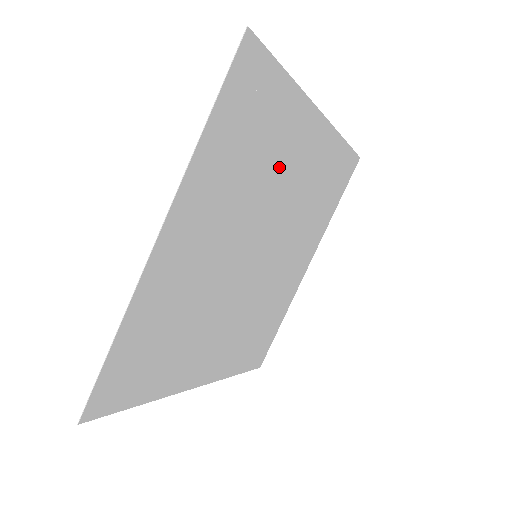
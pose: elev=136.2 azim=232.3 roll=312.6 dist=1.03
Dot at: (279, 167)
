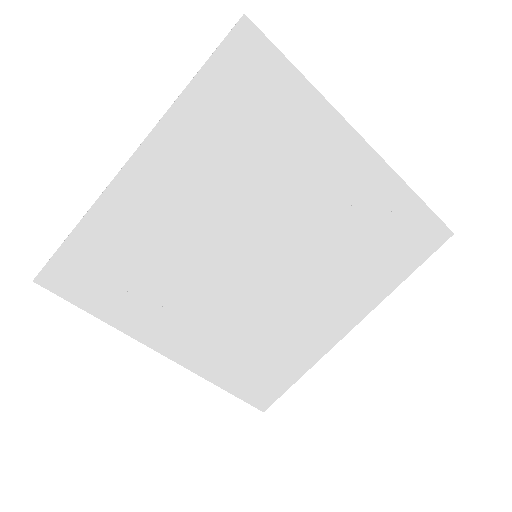
Dot at: (292, 171)
